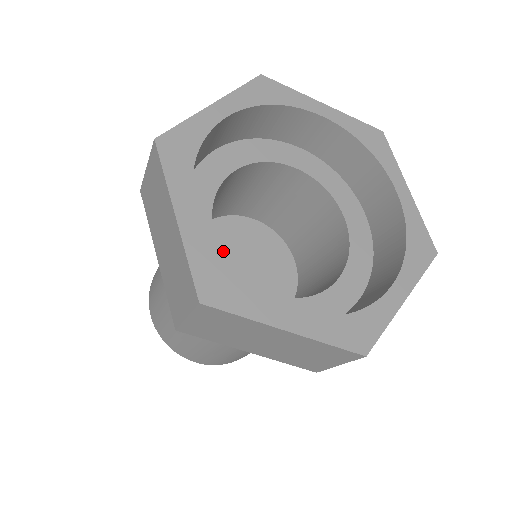
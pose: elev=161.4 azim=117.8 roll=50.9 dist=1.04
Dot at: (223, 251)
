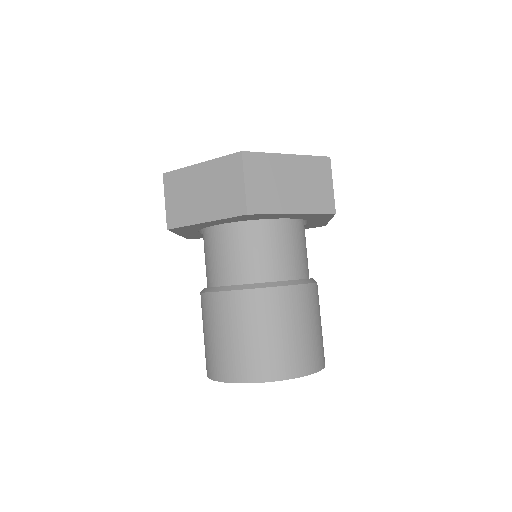
Dot at: occluded
